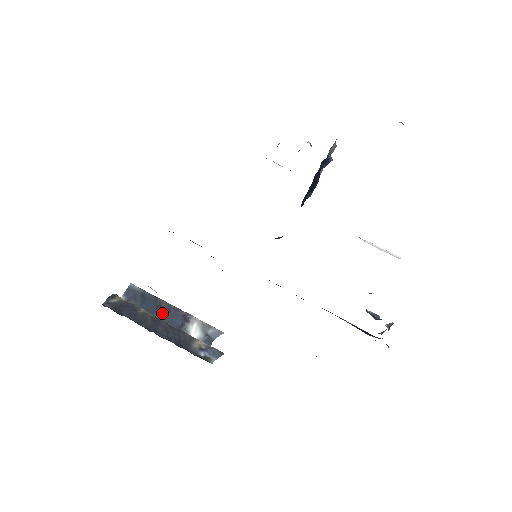
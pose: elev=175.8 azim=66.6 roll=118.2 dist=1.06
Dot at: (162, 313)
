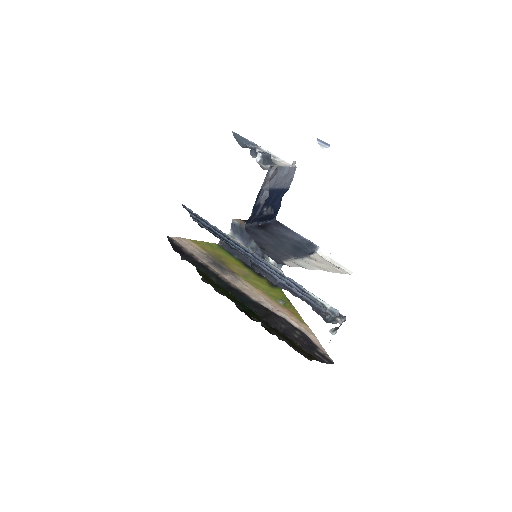
Dot at: (253, 242)
